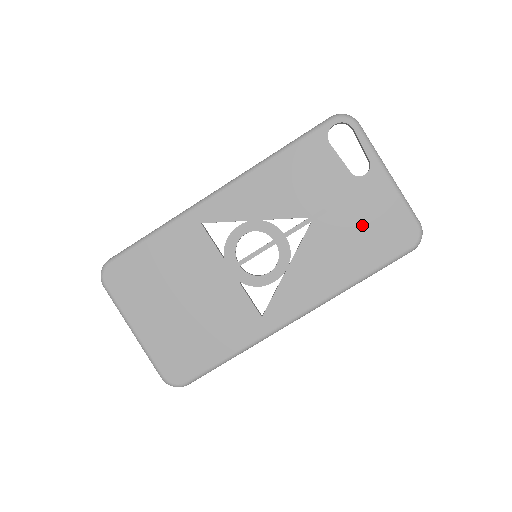
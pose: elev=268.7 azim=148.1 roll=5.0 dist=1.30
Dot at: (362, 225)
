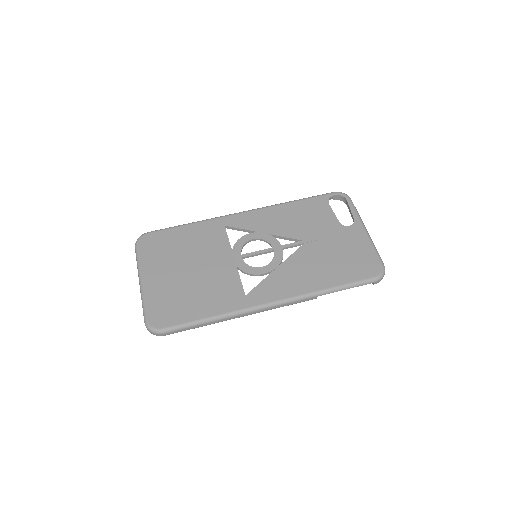
Dot at: (340, 254)
